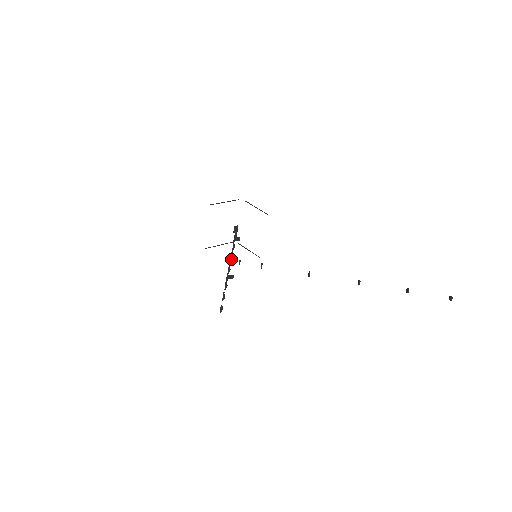
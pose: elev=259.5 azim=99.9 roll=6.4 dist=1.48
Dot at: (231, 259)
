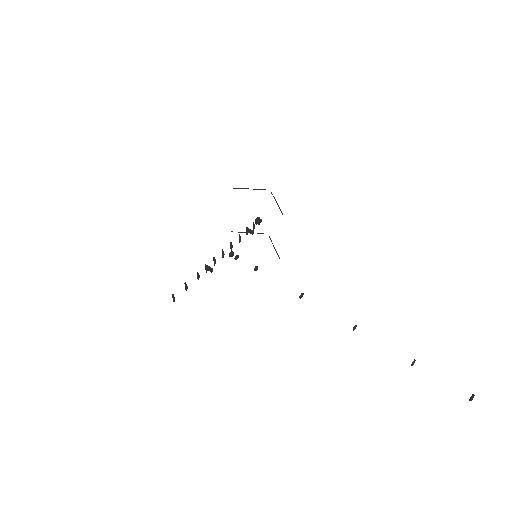
Dot at: (223, 251)
